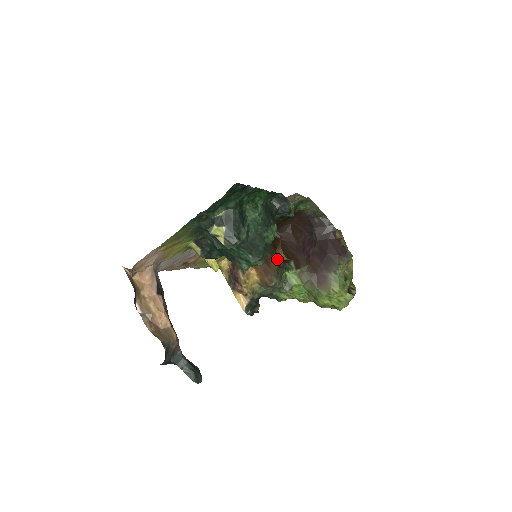
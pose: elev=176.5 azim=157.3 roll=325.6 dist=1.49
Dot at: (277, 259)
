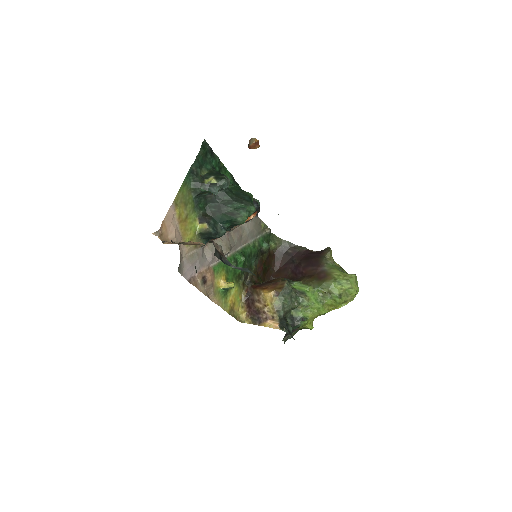
Dot at: occluded
